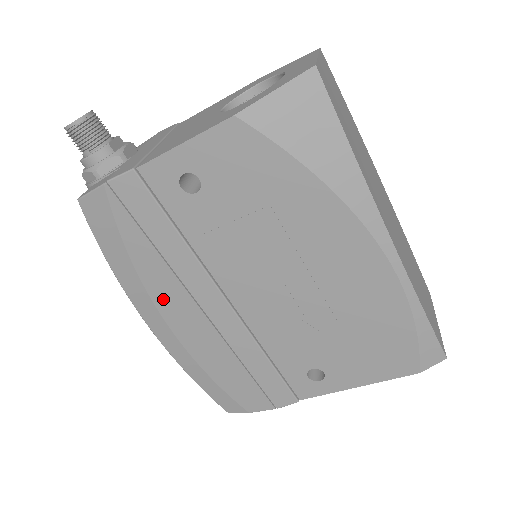
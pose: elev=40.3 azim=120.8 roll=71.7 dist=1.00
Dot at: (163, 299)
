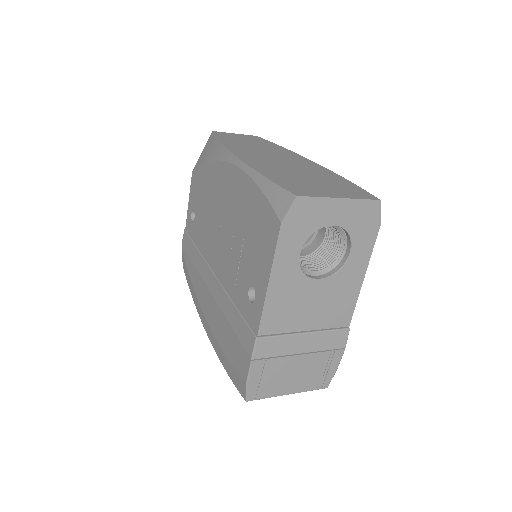
Dot at: (201, 299)
